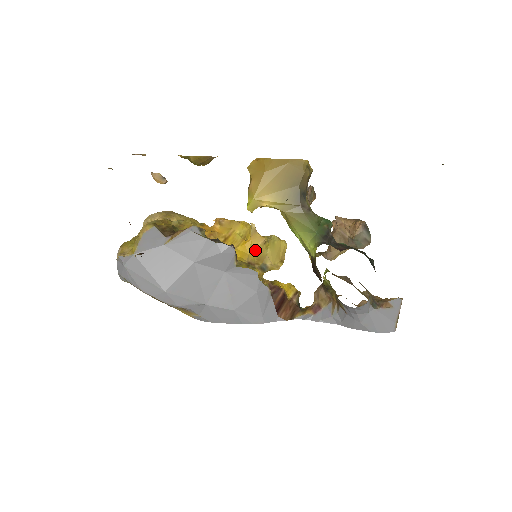
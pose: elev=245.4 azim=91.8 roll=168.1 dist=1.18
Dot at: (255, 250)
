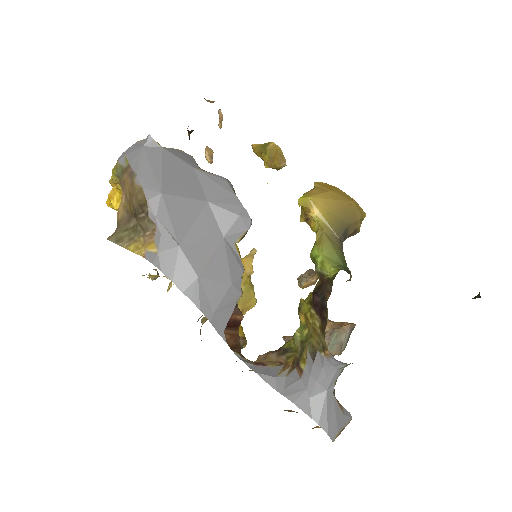
Dot at: occluded
